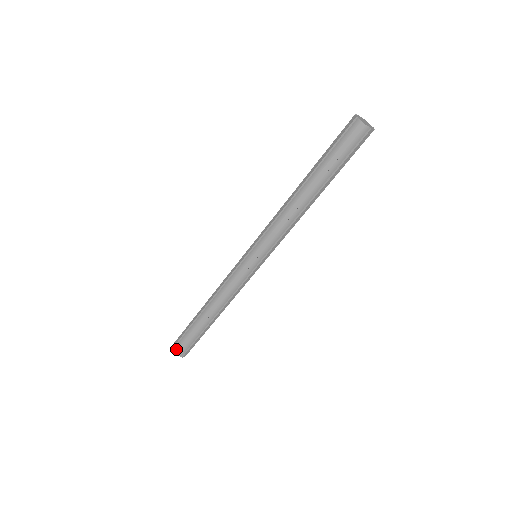
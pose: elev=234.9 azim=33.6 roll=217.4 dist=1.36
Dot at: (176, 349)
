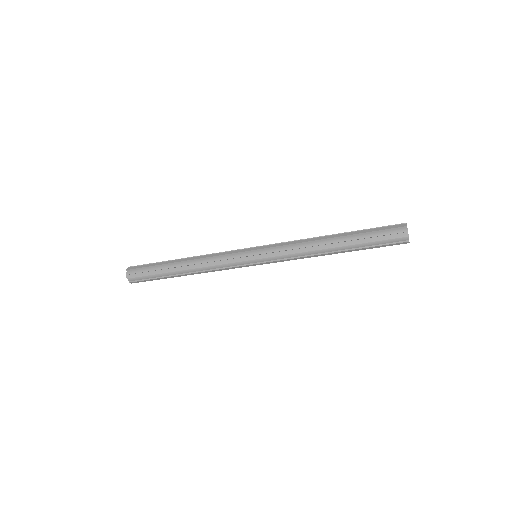
Dot at: (131, 273)
